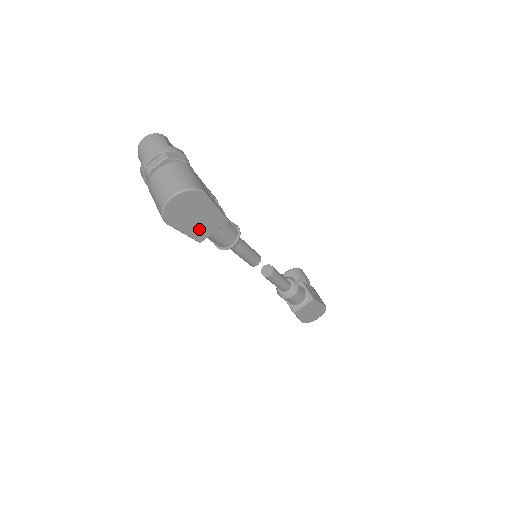
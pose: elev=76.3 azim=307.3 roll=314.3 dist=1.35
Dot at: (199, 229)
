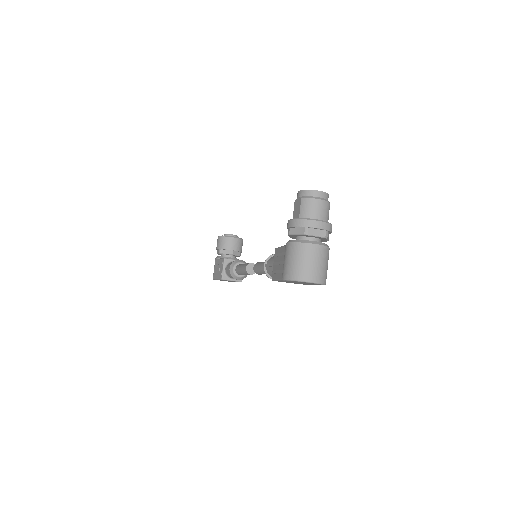
Dot at: occluded
